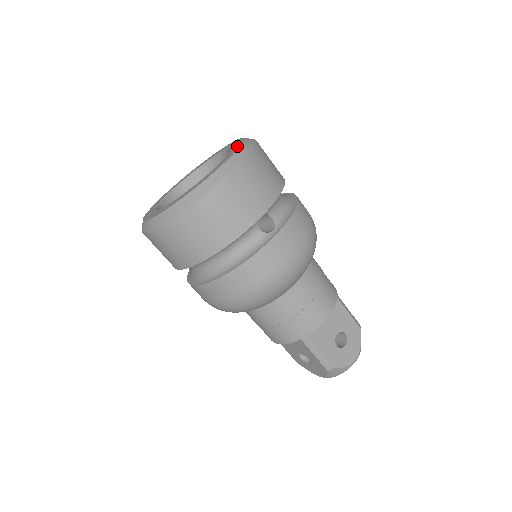
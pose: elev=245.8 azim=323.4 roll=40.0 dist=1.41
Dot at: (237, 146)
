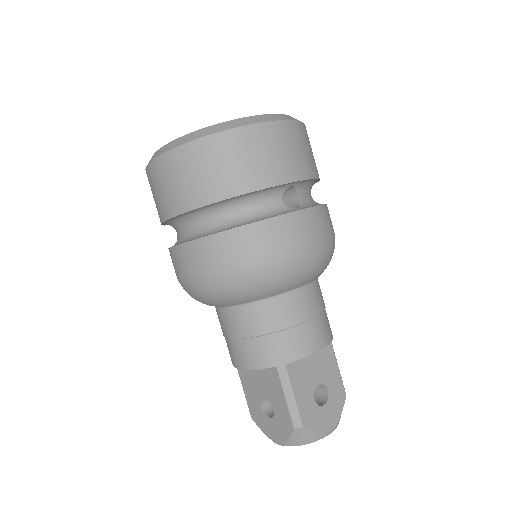
Dot at: occluded
